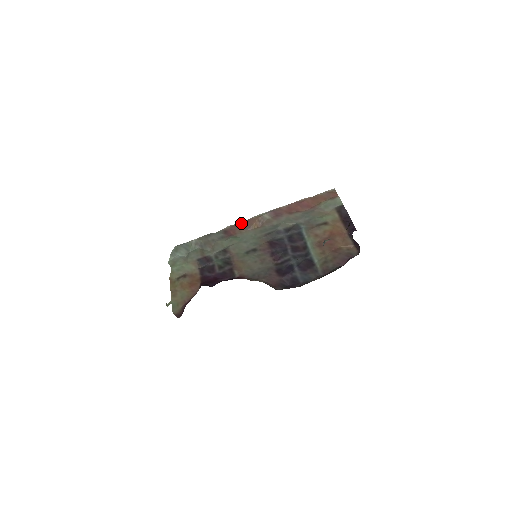
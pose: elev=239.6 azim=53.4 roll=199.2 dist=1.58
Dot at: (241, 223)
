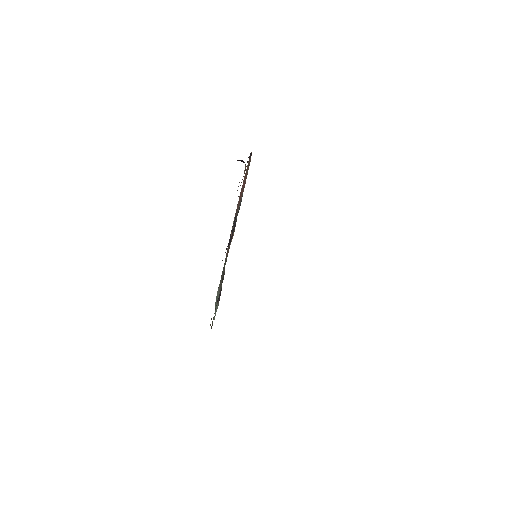
Dot at: occluded
